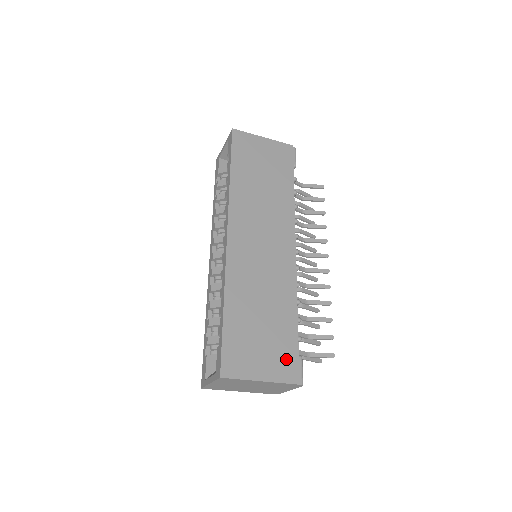
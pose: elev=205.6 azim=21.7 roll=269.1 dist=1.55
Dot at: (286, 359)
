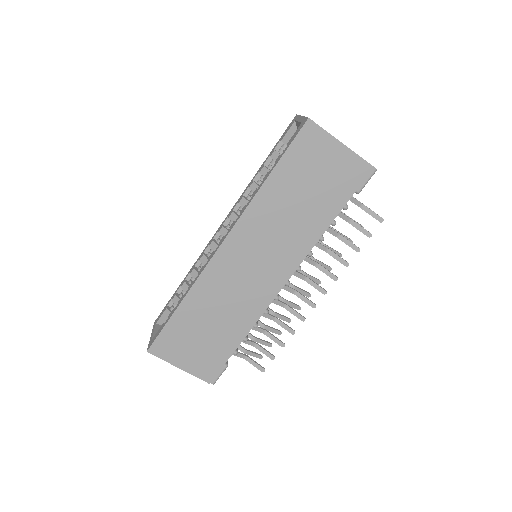
Dot at: (210, 363)
